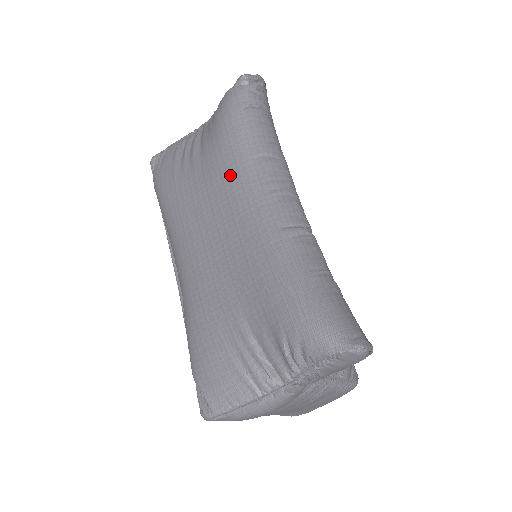
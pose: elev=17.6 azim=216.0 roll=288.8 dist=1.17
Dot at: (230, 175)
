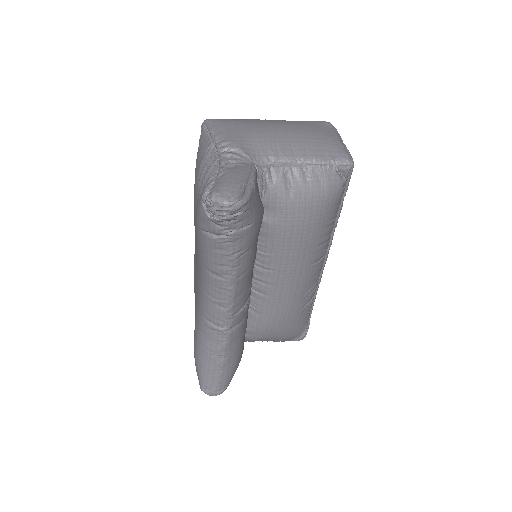
Dot at: (197, 255)
